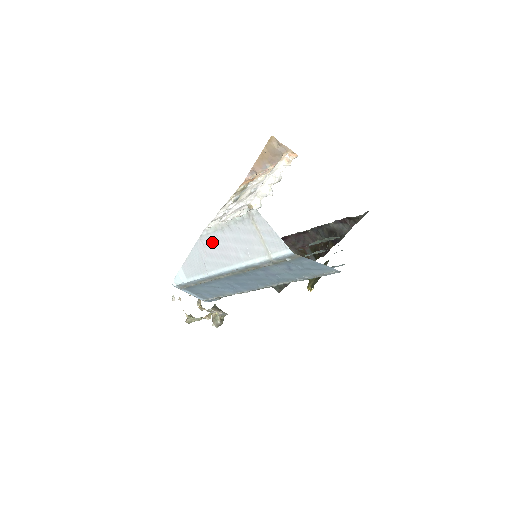
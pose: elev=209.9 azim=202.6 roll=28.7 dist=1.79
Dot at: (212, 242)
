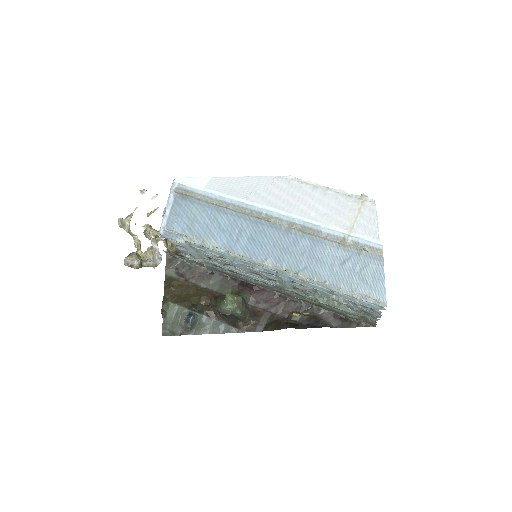
Dot at: (288, 187)
